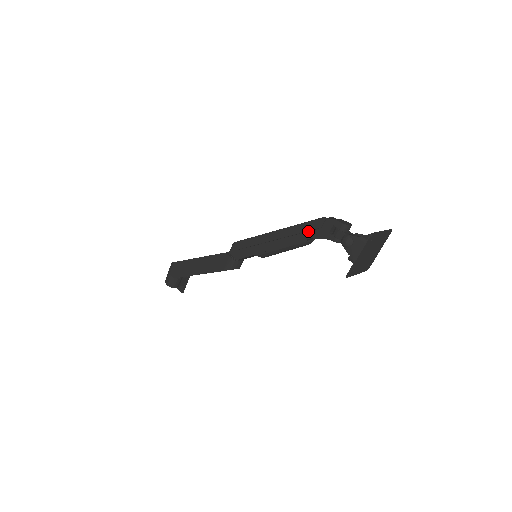
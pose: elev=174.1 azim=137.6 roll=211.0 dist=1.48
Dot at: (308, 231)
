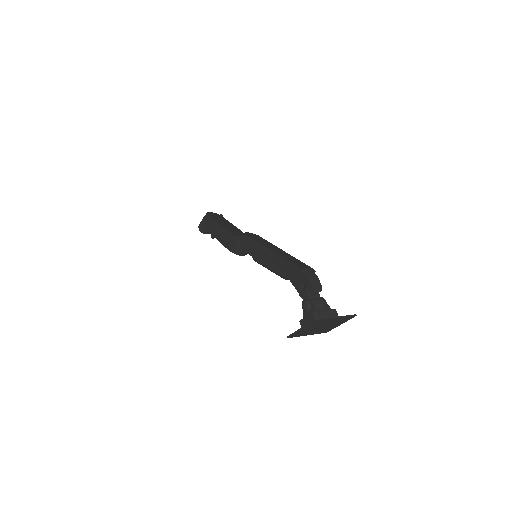
Dot at: (288, 270)
